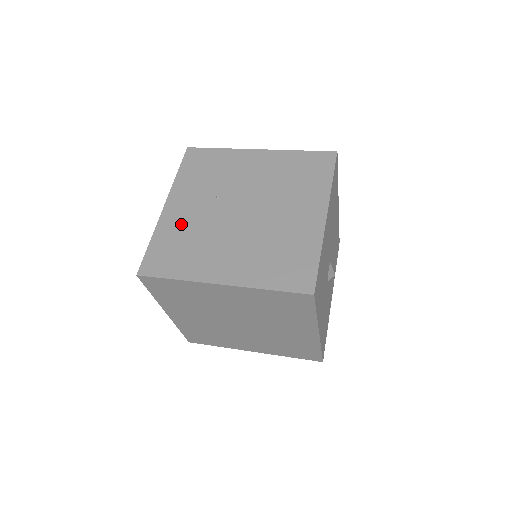
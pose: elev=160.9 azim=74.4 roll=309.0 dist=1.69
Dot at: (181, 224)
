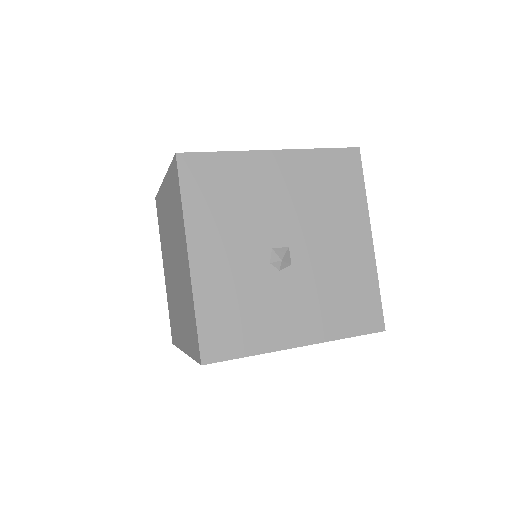
Dot at: occluded
